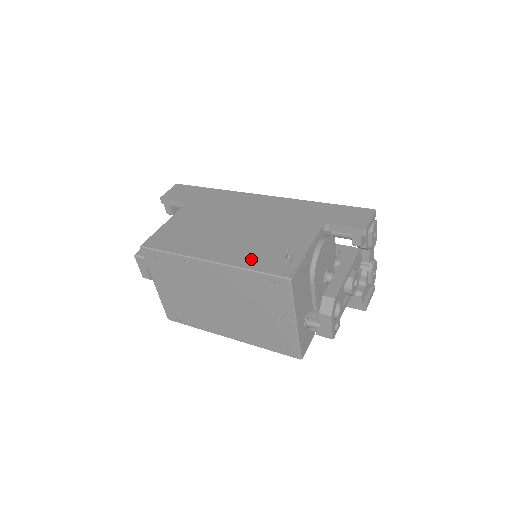
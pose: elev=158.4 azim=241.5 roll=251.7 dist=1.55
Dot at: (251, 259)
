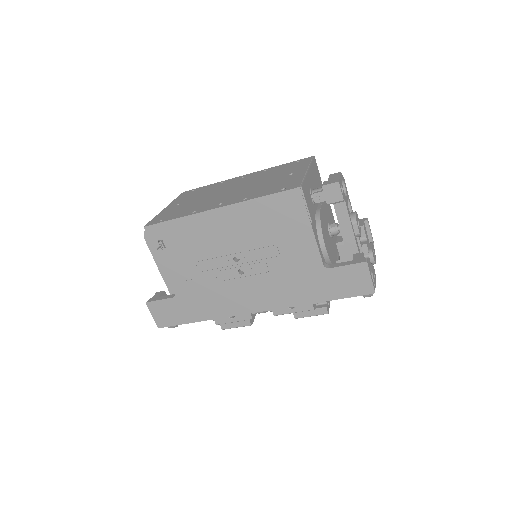
Dot at: occluded
